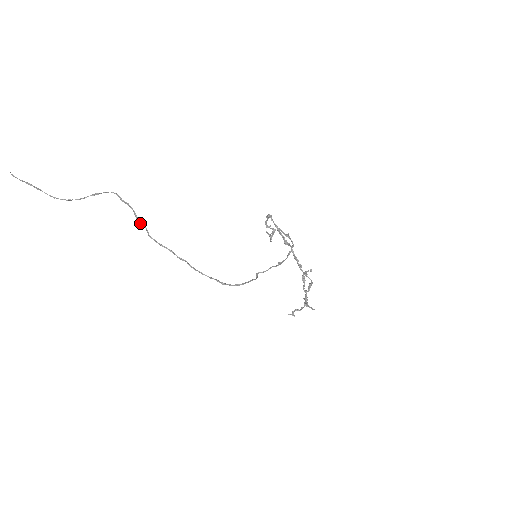
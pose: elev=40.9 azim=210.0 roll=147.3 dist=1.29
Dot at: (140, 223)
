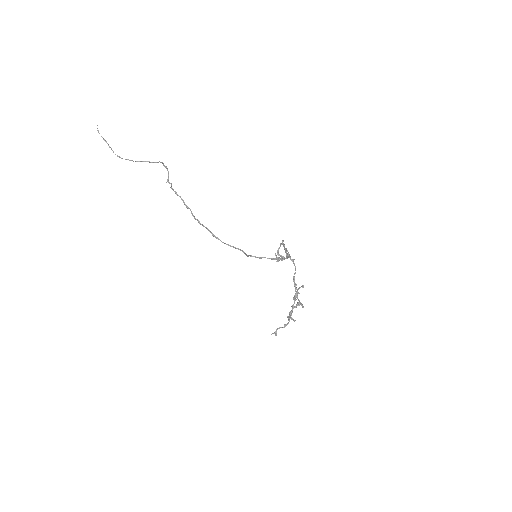
Dot at: occluded
